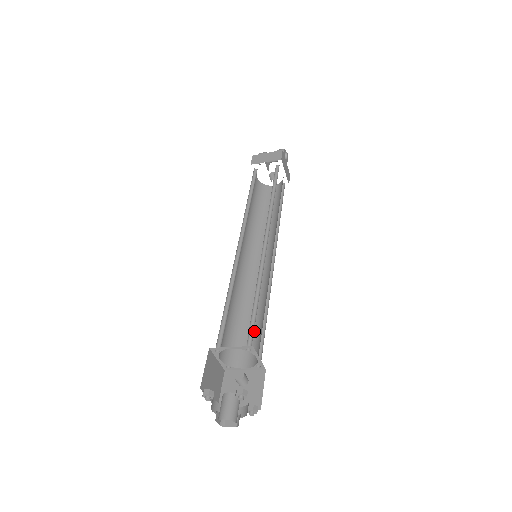
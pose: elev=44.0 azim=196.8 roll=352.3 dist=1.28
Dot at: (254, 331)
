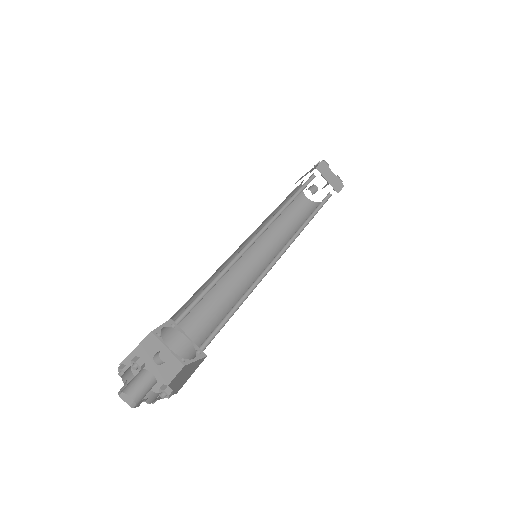
Dot at: (201, 320)
